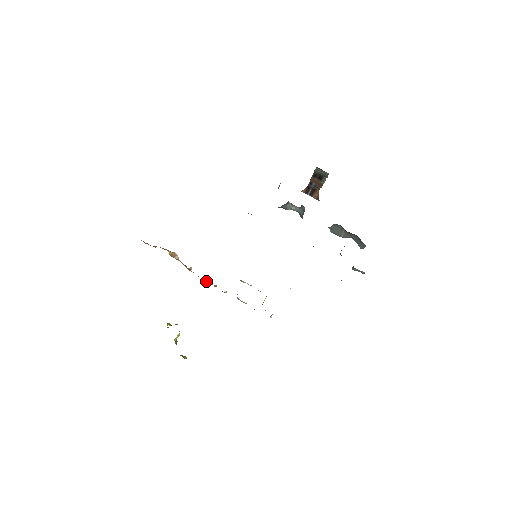
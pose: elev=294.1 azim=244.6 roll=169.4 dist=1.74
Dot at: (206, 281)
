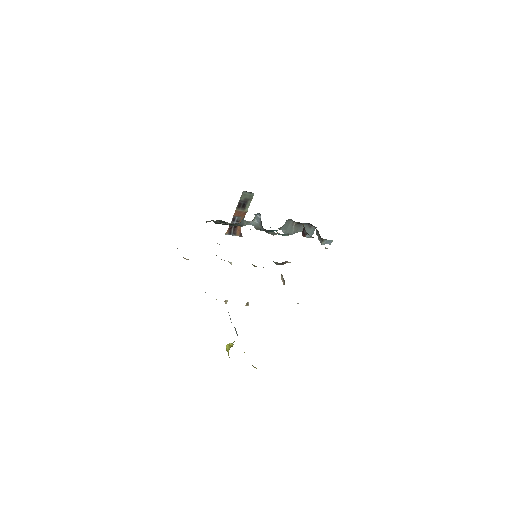
Dot at: occluded
